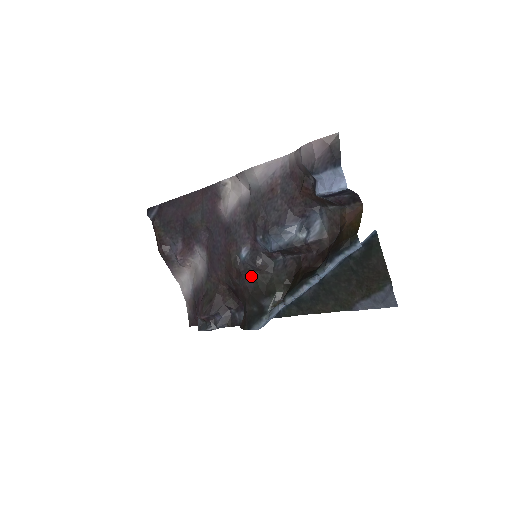
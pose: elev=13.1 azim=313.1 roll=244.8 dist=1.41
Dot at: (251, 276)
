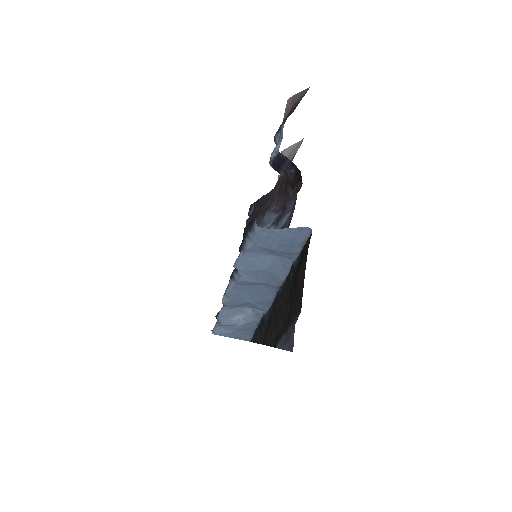
Dot at: occluded
